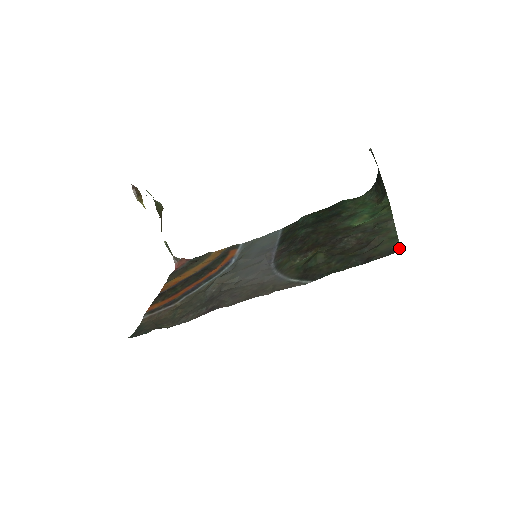
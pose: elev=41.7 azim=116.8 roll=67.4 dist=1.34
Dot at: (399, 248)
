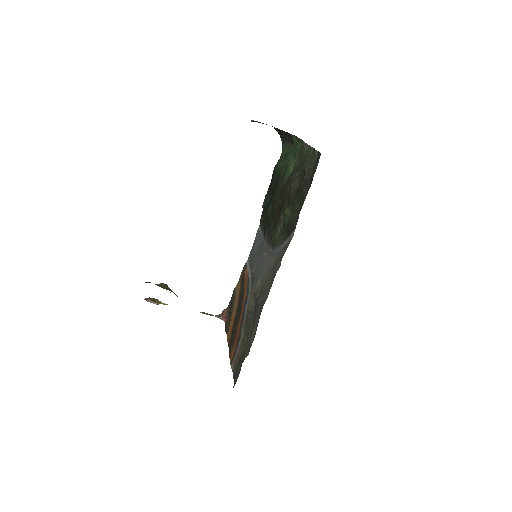
Dot at: (319, 154)
